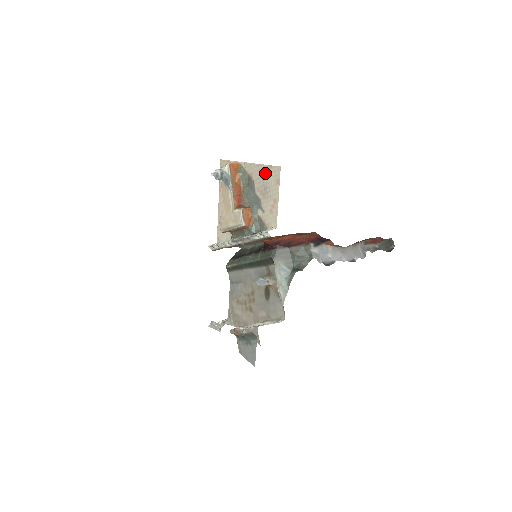
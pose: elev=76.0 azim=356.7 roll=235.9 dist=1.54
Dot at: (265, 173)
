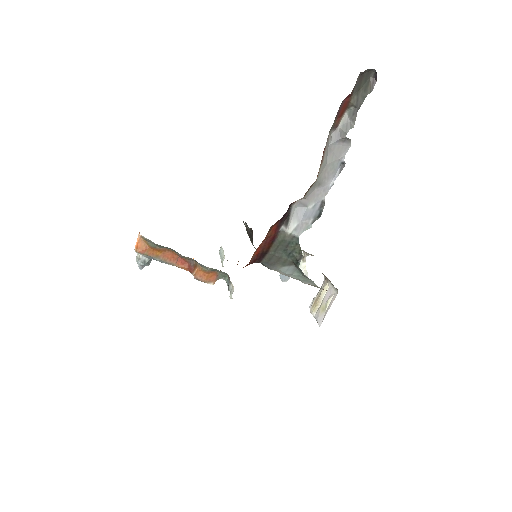
Dot at: occluded
